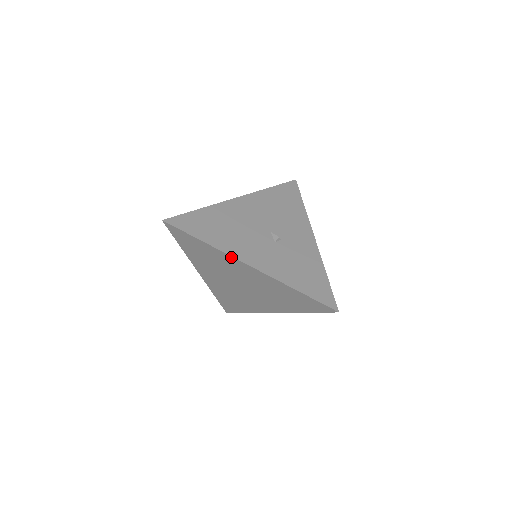
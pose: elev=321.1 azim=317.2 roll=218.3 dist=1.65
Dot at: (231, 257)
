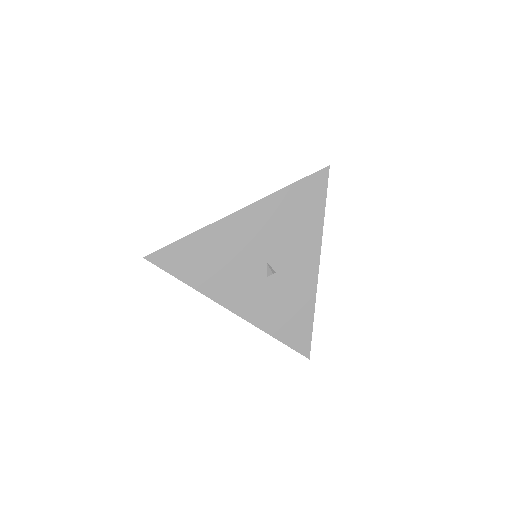
Dot at: (213, 299)
